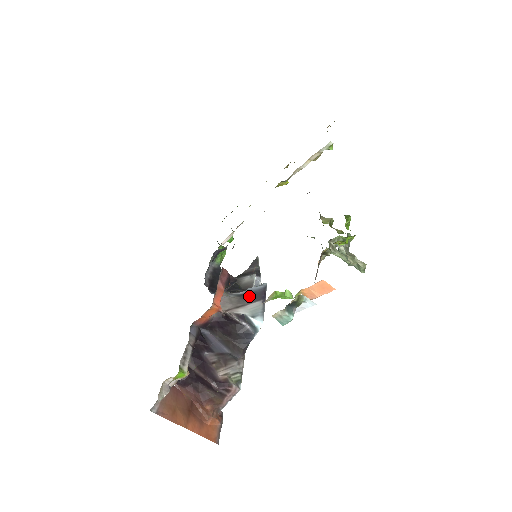
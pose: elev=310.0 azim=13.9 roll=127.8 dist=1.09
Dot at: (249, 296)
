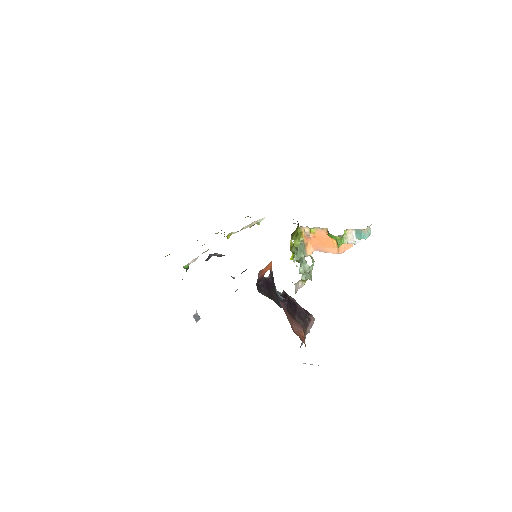
Dot at: occluded
